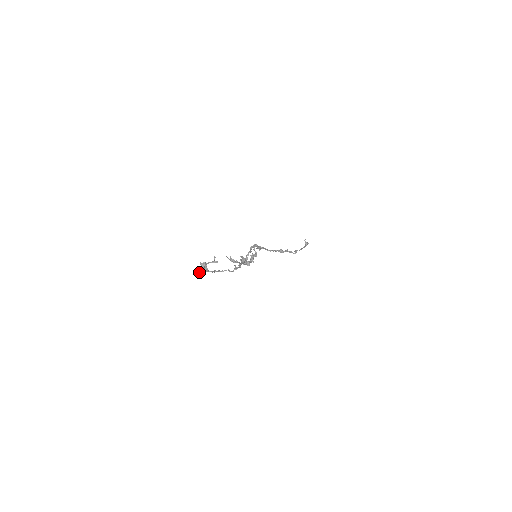
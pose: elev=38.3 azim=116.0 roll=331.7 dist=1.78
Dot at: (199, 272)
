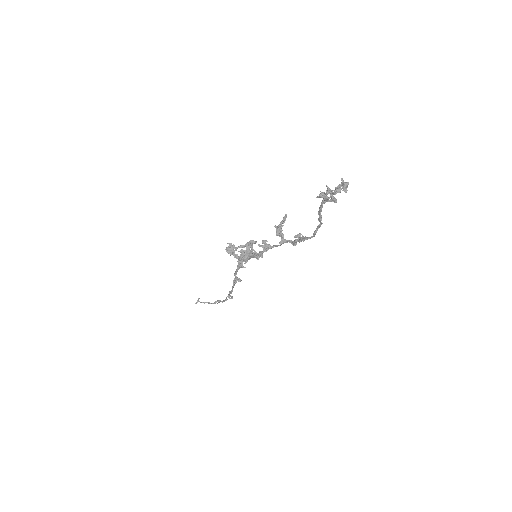
Dot at: (339, 188)
